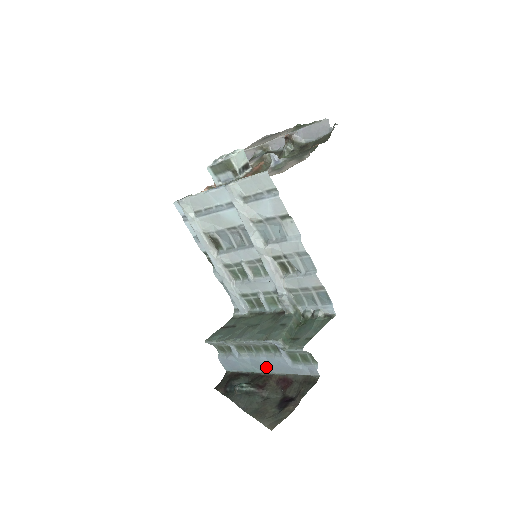
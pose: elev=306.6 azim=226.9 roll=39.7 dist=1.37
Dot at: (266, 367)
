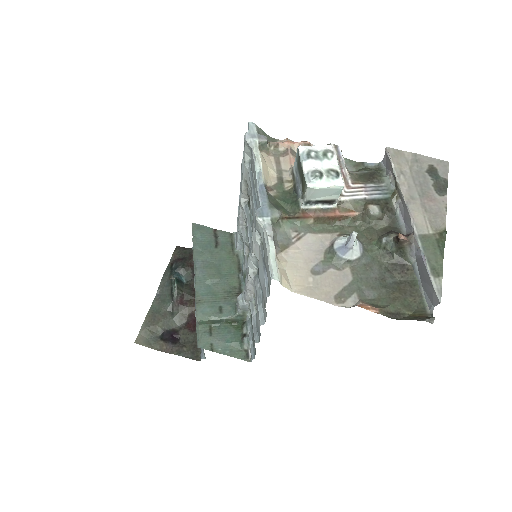
Dot at: occluded
